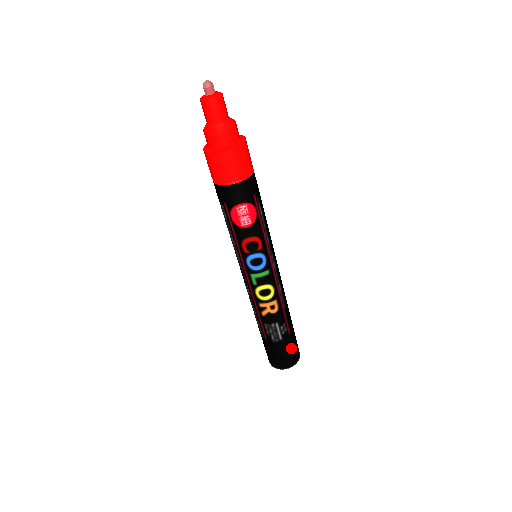
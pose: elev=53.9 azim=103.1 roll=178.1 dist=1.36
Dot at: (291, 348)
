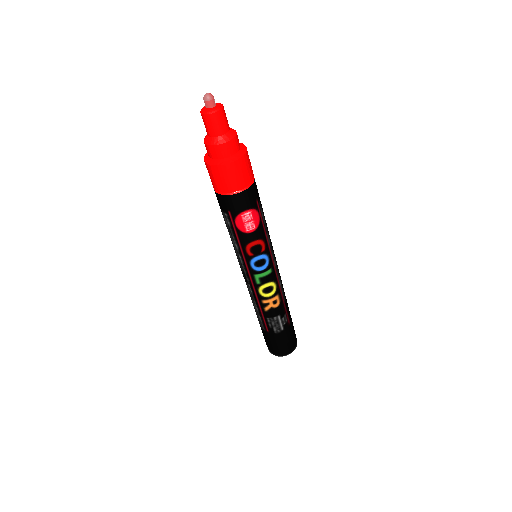
Dot at: (291, 336)
